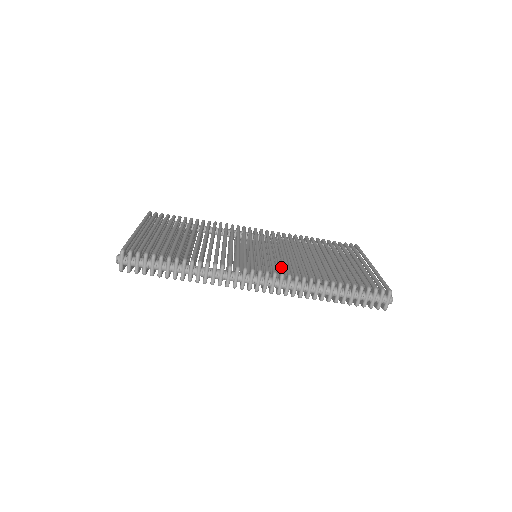
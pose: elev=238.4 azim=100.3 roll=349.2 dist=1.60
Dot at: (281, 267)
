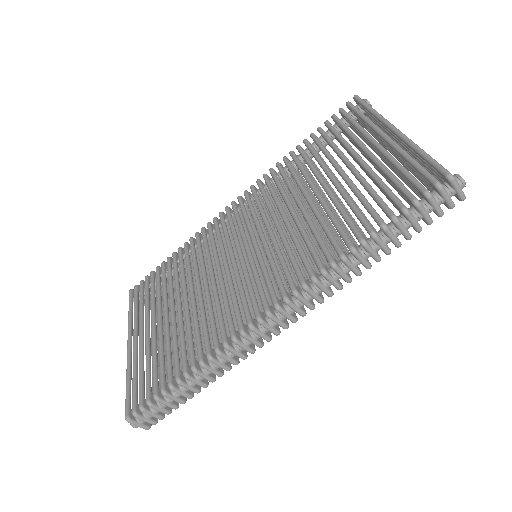
Dot at: (286, 275)
